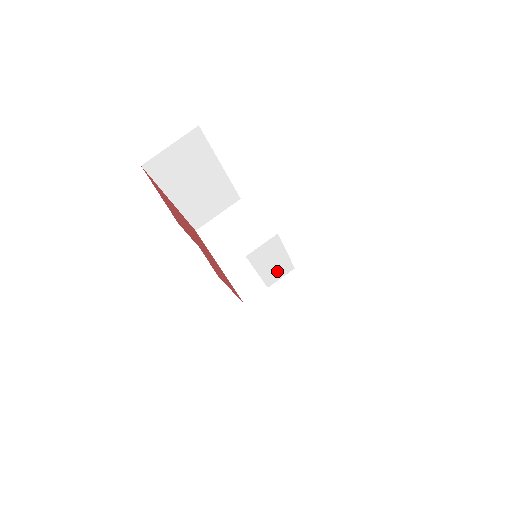
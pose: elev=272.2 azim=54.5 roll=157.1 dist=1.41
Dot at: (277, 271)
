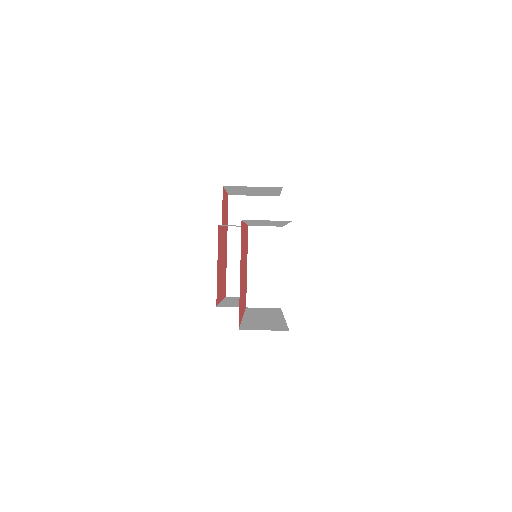
Dot at: (264, 289)
